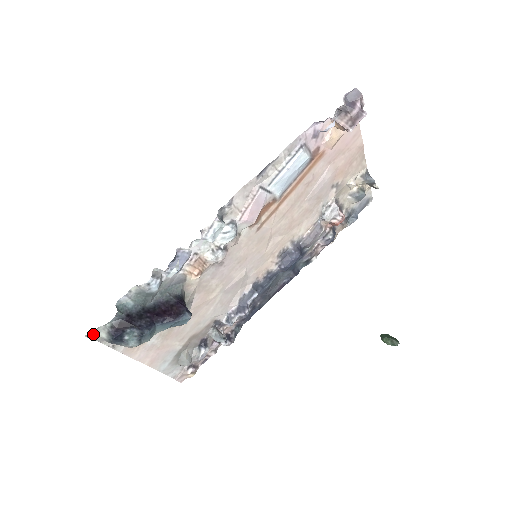
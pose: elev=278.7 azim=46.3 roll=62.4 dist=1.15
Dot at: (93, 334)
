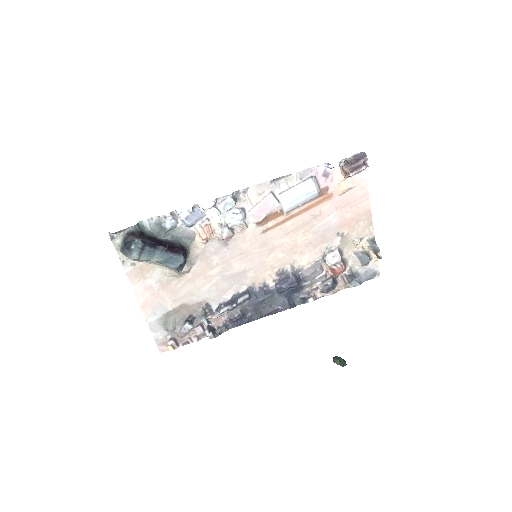
Dot at: (114, 238)
